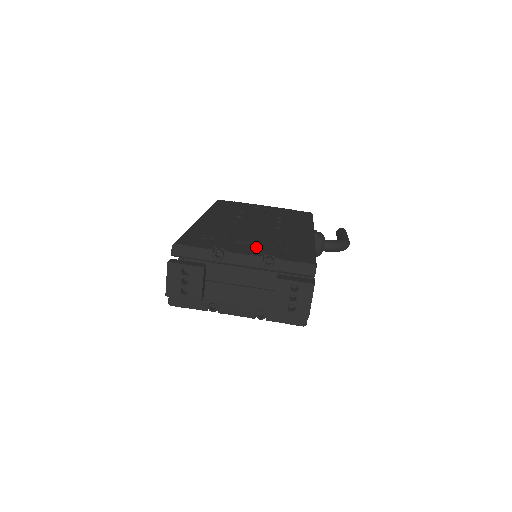
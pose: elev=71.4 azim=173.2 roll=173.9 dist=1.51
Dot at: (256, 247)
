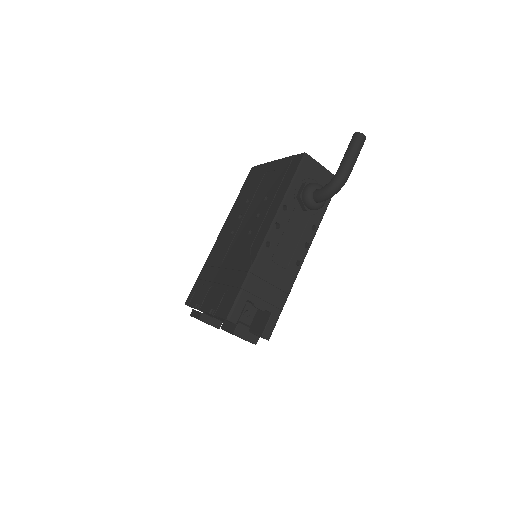
Dot at: (215, 293)
